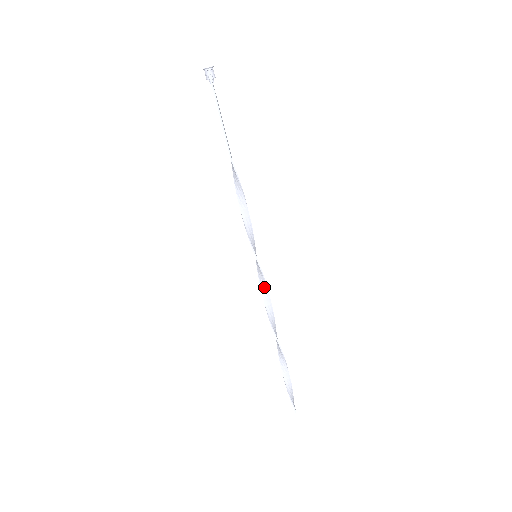
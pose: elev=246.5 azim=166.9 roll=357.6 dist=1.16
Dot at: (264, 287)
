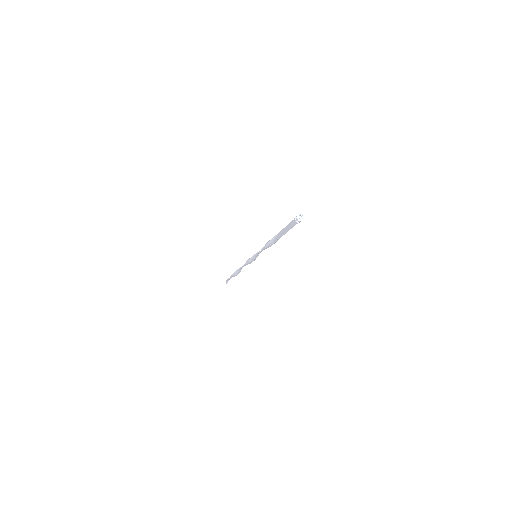
Dot at: (250, 262)
